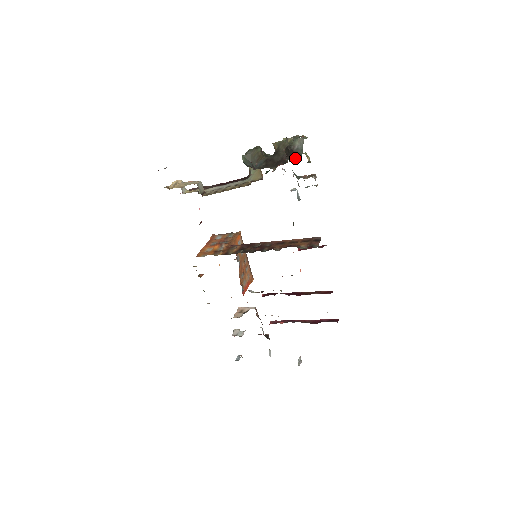
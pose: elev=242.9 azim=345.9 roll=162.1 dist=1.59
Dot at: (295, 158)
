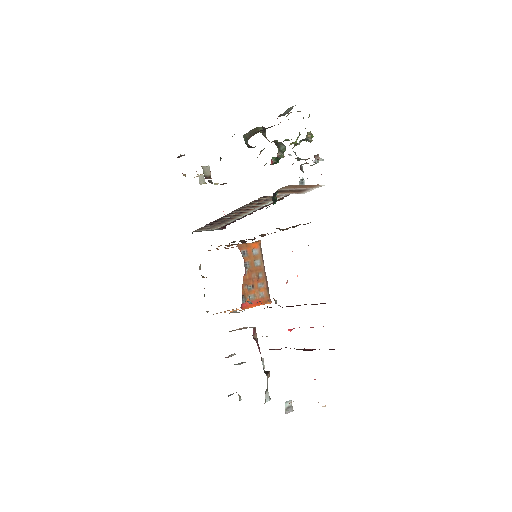
Dot at: occluded
